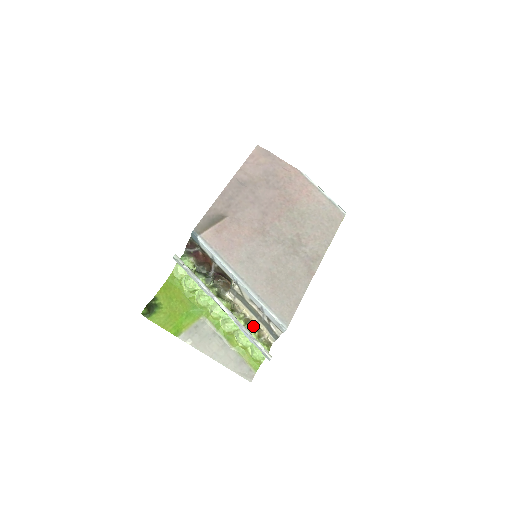
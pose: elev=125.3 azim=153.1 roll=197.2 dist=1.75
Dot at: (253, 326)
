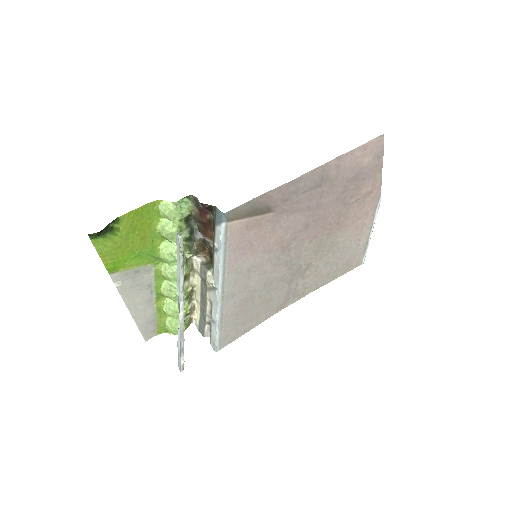
Dot at: (191, 300)
